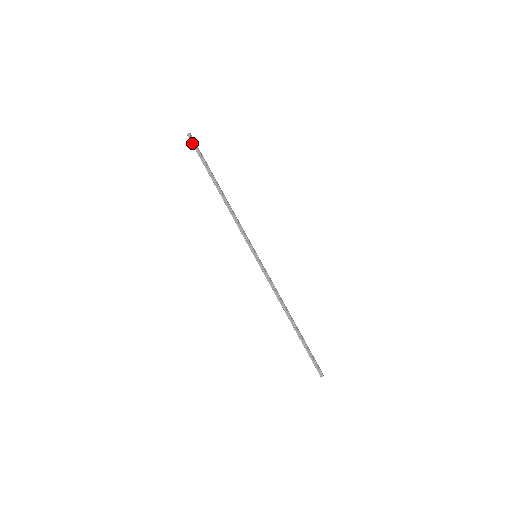
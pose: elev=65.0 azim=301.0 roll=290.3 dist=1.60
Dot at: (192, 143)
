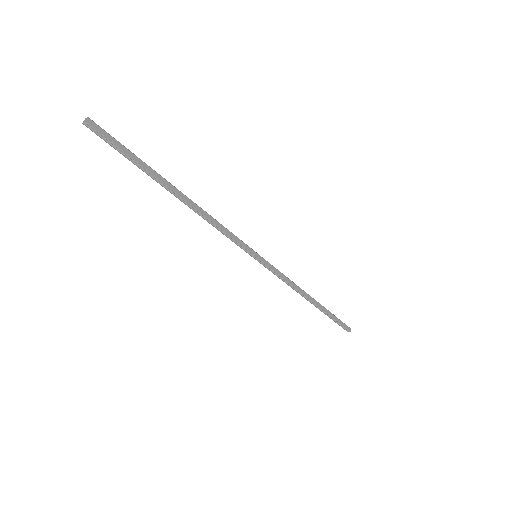
Dot at: (100, 137)
